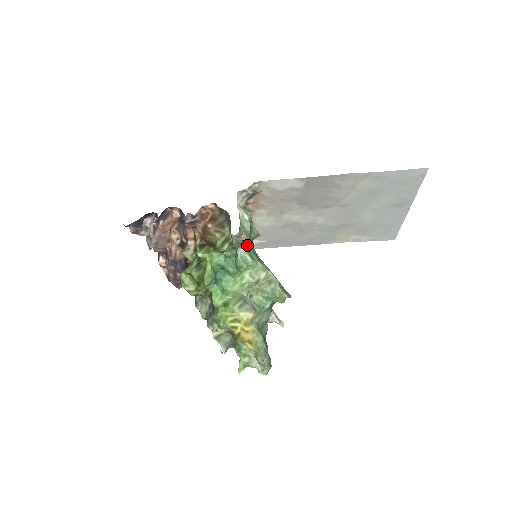
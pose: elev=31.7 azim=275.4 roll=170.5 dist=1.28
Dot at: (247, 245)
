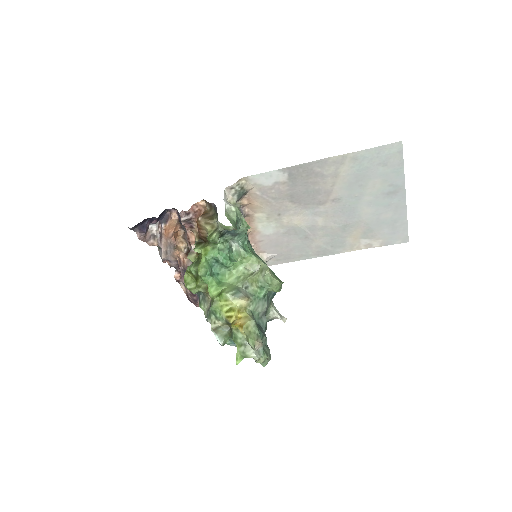
Dot at: (240, 239)
